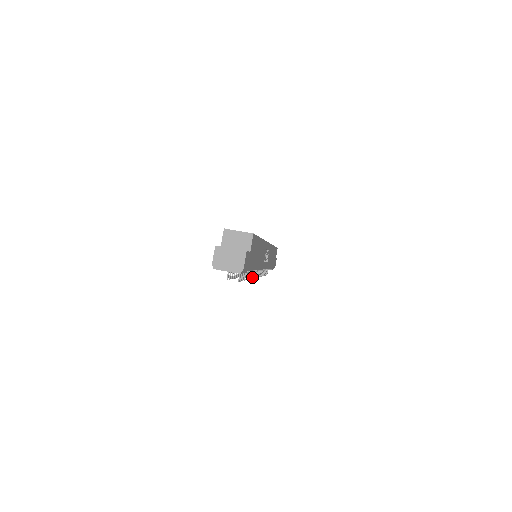
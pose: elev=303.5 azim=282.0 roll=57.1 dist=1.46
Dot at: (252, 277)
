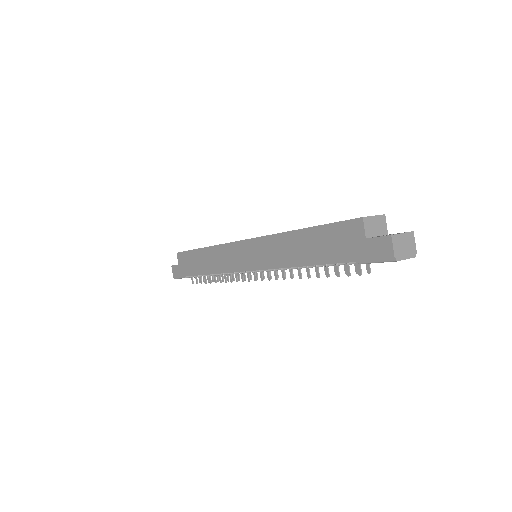
Dot at: occluded
